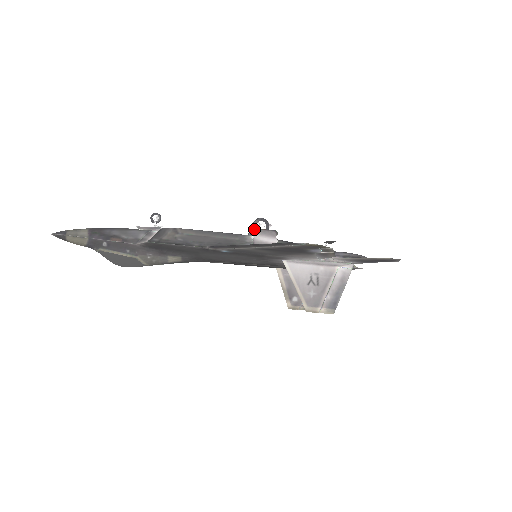
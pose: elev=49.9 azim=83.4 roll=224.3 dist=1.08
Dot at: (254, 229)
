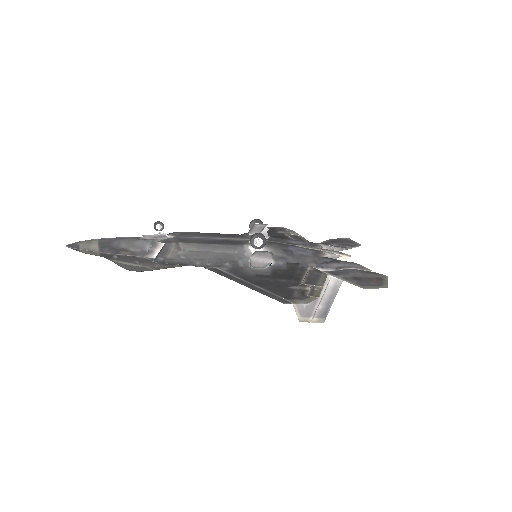
Dot at: (251, 245)
